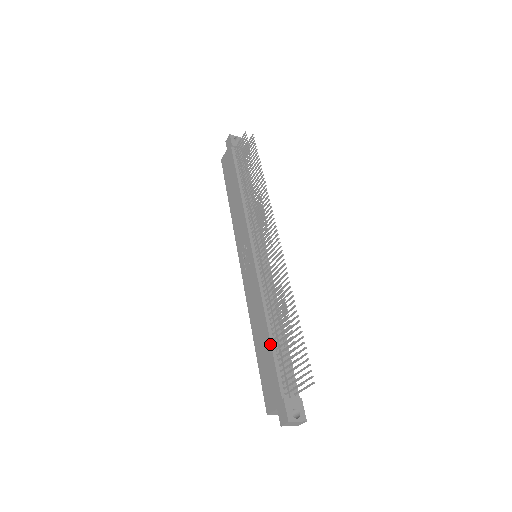
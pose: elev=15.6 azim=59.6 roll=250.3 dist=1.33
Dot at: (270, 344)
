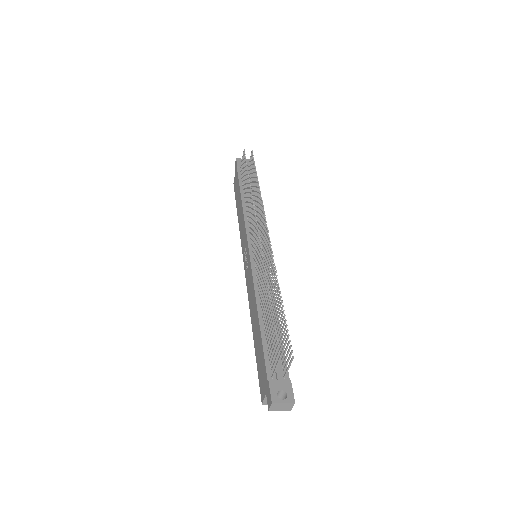
Dot at: (260, 331)
